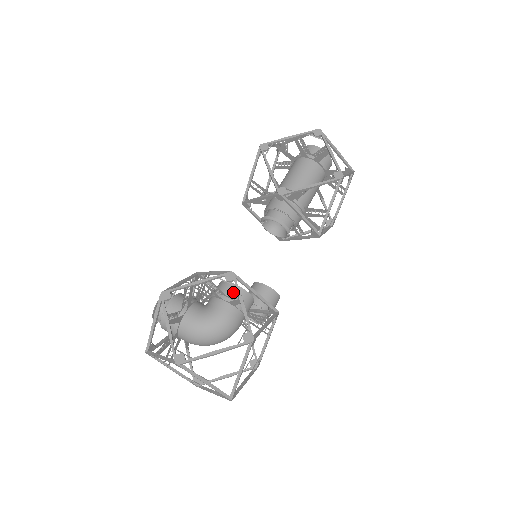
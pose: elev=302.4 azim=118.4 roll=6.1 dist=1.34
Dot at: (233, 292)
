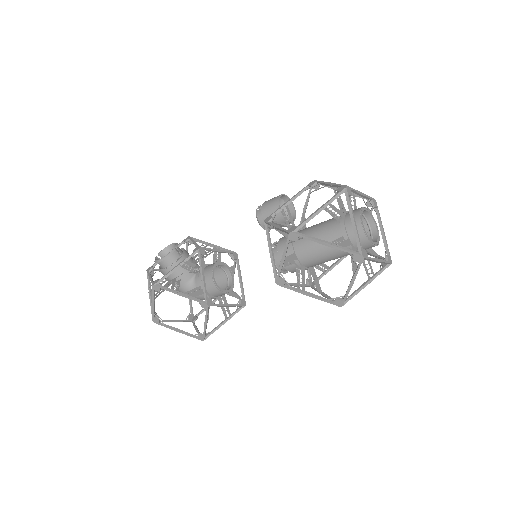
Dot at: (213, 291)
